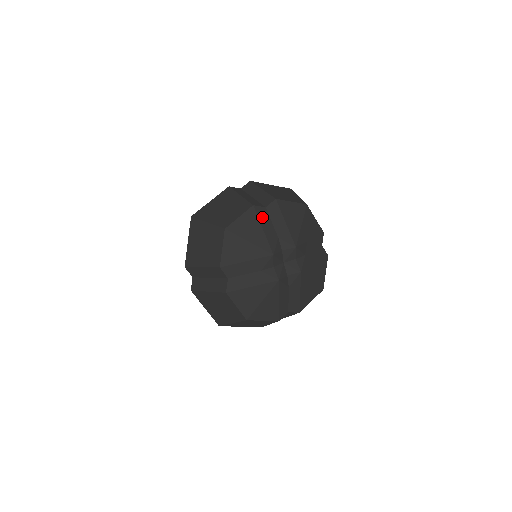
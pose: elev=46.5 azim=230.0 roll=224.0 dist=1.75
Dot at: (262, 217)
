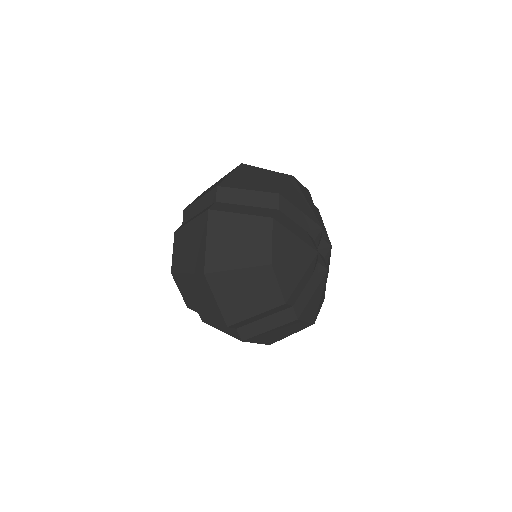
Dot at: (285, 223)
